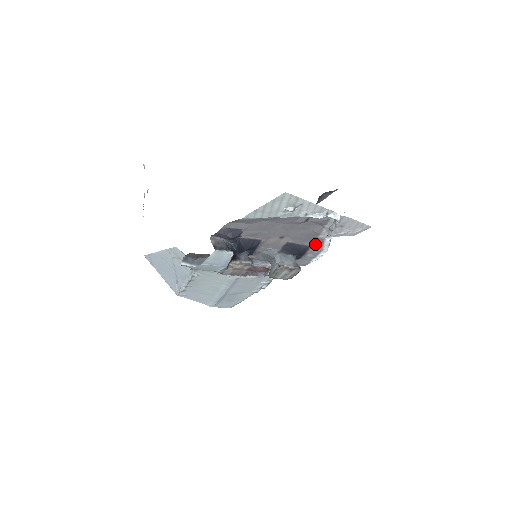
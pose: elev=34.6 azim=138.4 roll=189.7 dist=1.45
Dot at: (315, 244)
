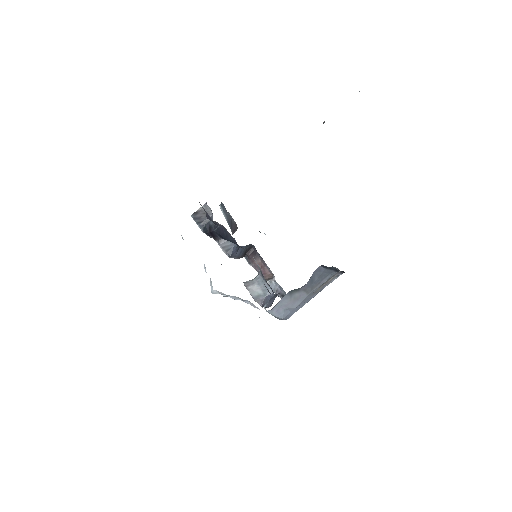
Dot at: occluded
